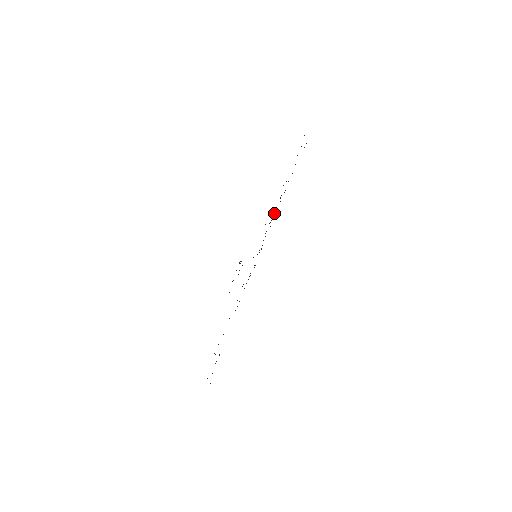
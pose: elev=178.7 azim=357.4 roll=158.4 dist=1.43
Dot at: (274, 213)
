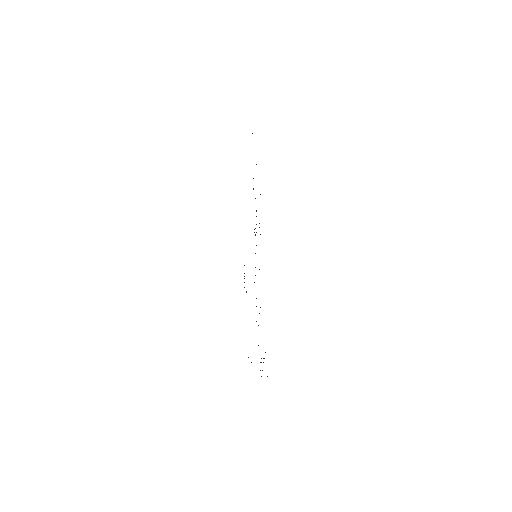
Dot at: occluded
